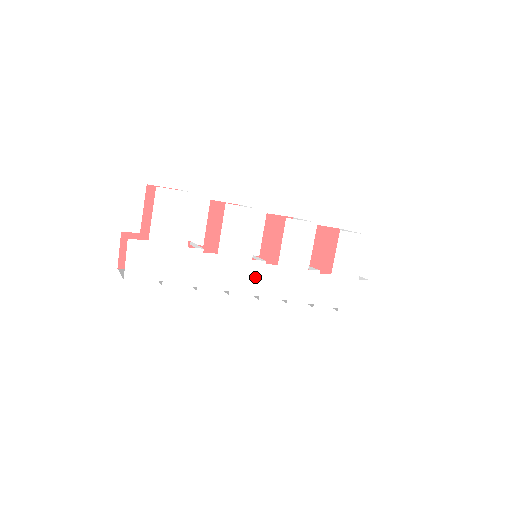
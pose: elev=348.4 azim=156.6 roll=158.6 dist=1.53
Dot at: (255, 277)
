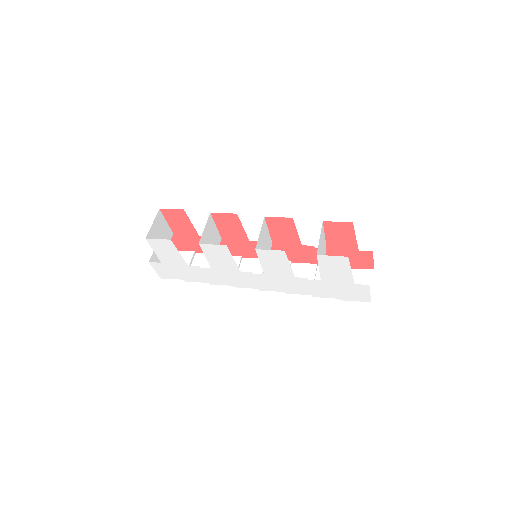
Dot at: (249, 280)
